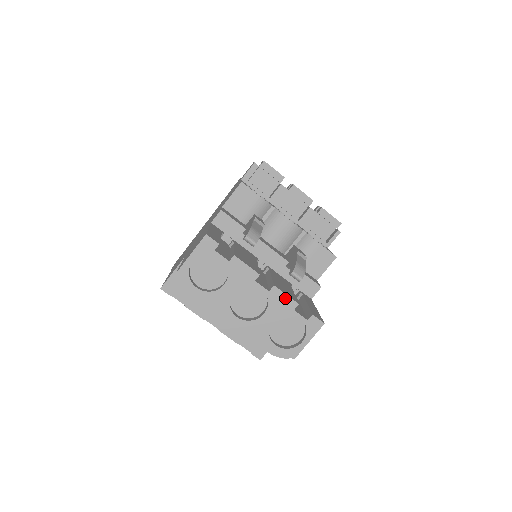
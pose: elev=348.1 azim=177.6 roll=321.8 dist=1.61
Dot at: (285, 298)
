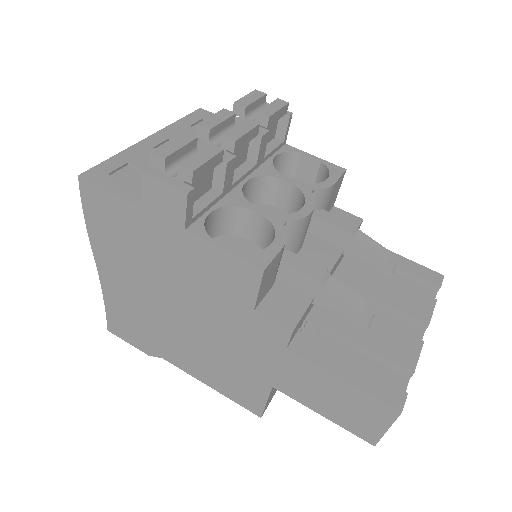
Dot at: (431, 314)
